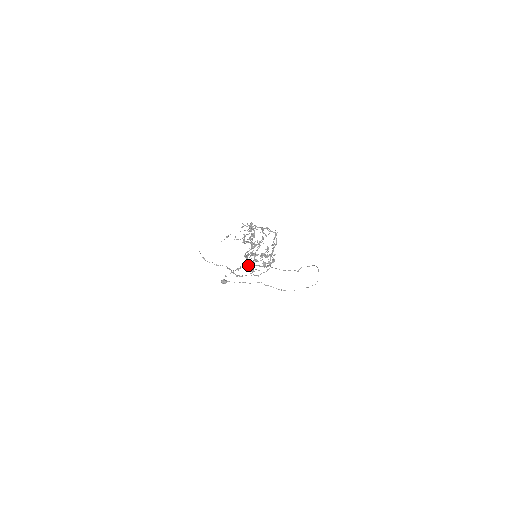
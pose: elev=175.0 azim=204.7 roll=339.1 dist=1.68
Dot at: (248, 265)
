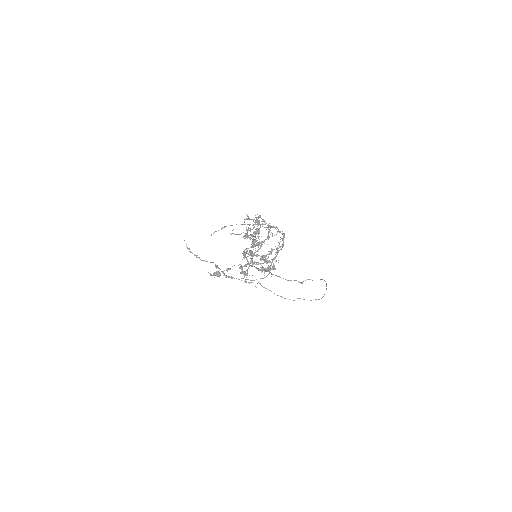
Dot at: (241, 267)
